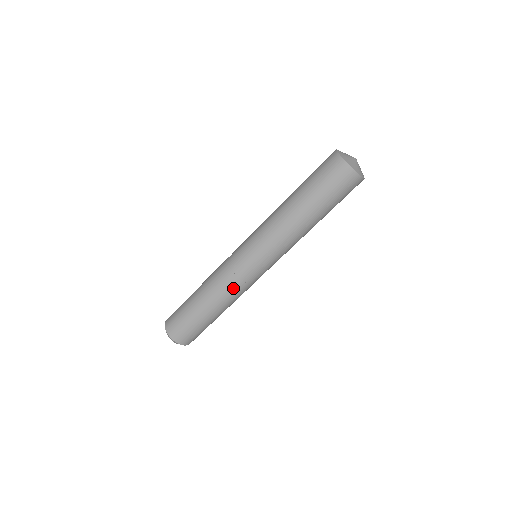
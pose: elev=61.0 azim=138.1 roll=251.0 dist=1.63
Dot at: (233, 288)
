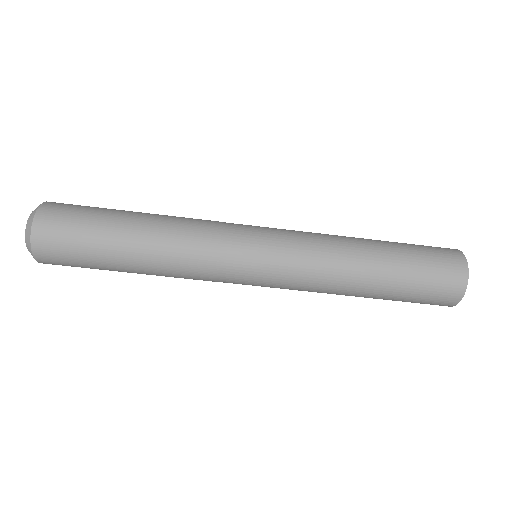
Dot at: (199, 244)
